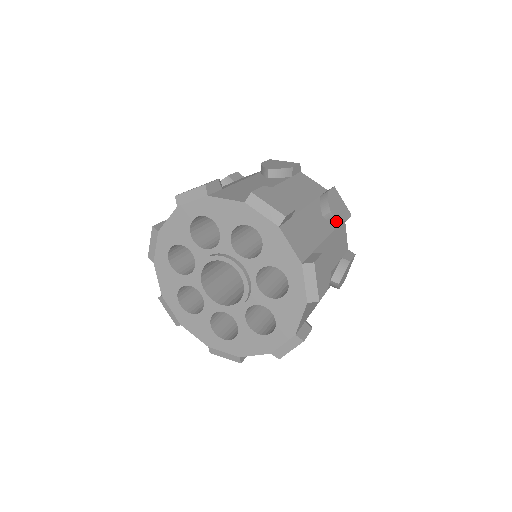
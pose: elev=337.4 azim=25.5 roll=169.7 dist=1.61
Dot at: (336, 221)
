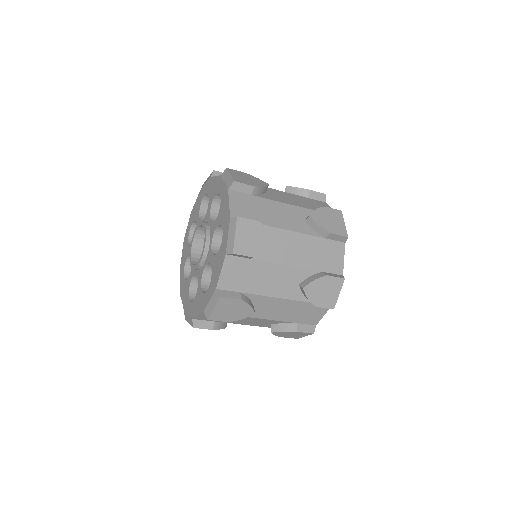
Dot at: (318, 229)
